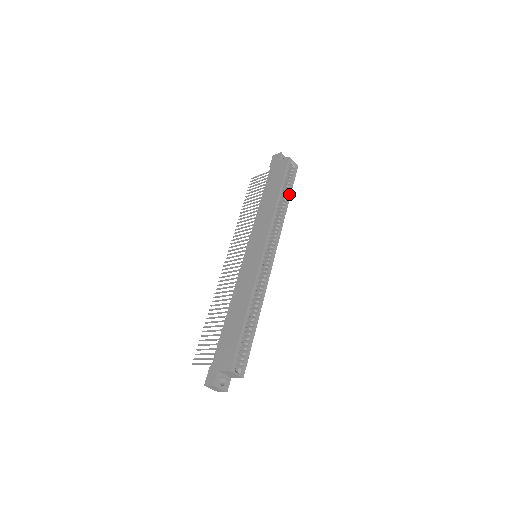
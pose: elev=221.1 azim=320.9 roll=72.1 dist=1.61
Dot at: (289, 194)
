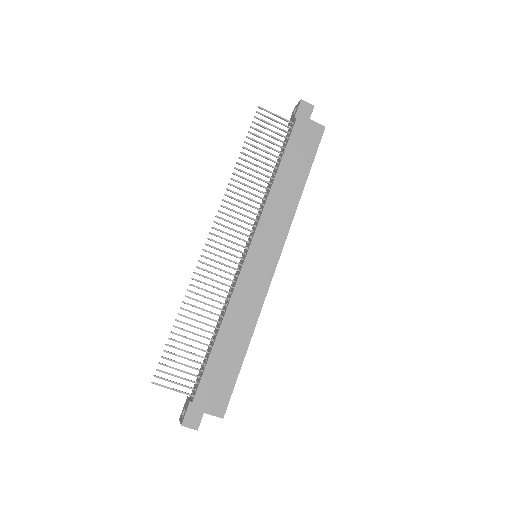
Dot at: occluded
